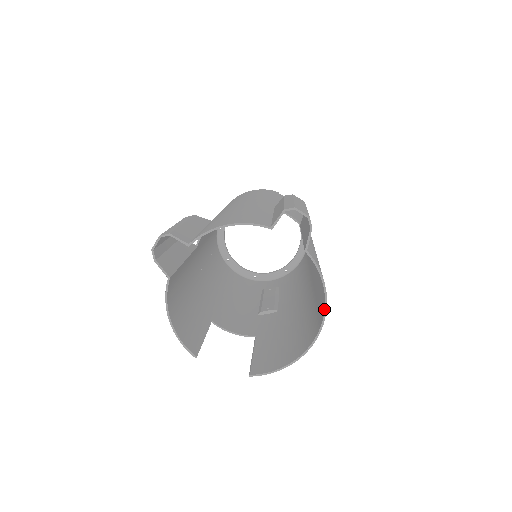
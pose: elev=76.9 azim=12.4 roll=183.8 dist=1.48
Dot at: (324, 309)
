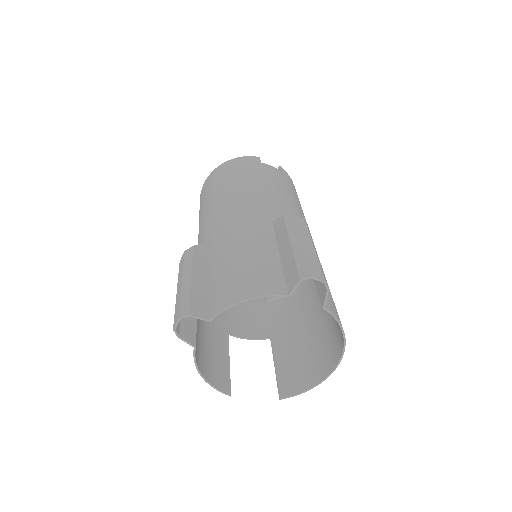
Dot at: (343, 345)
